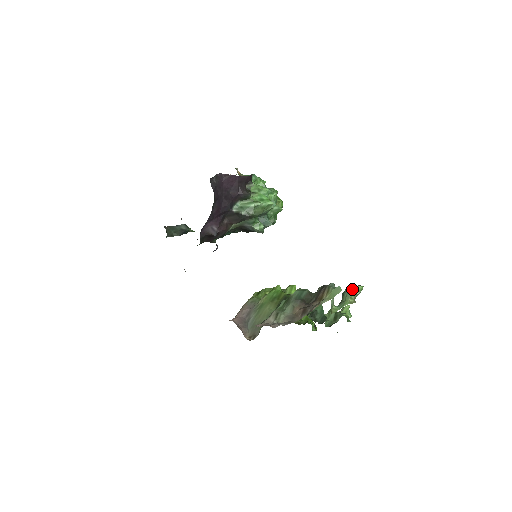
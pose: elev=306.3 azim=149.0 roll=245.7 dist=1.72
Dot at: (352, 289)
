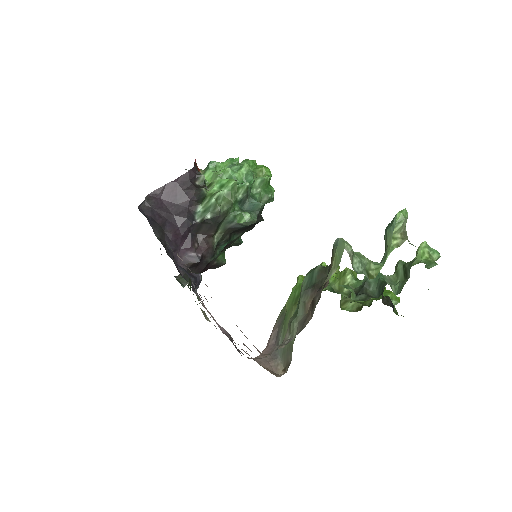
Dot at: (390, 224)
